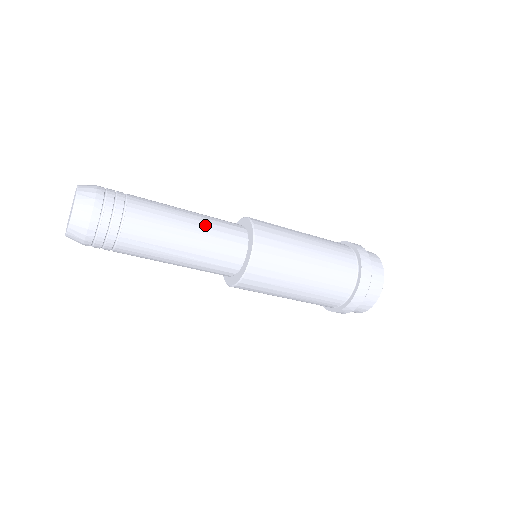
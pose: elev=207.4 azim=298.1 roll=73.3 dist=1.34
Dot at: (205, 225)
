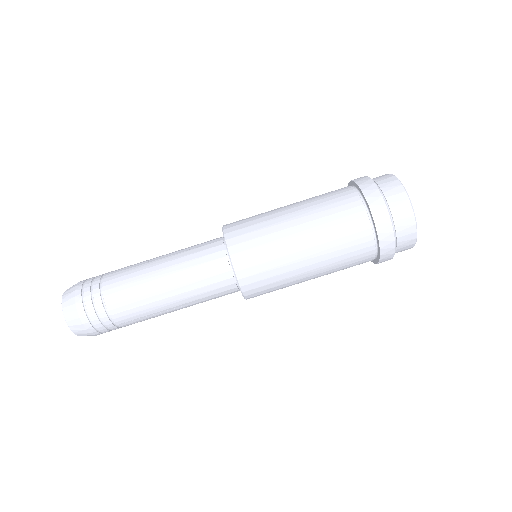
Dot at: occluded
